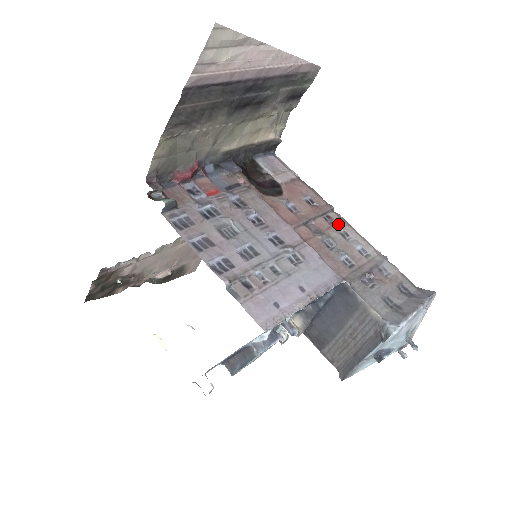
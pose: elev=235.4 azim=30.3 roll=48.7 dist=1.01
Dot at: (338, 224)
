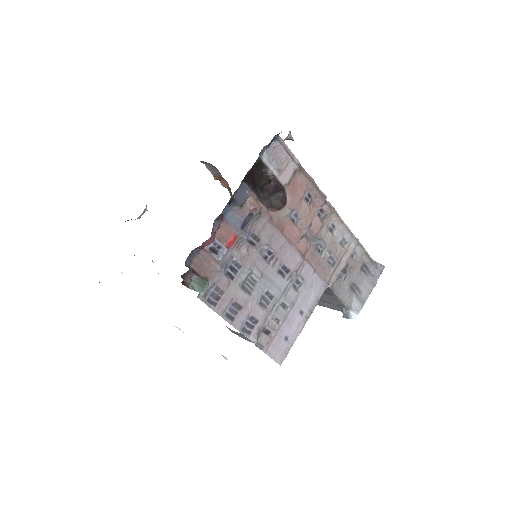
Dot at: (328, 218)
